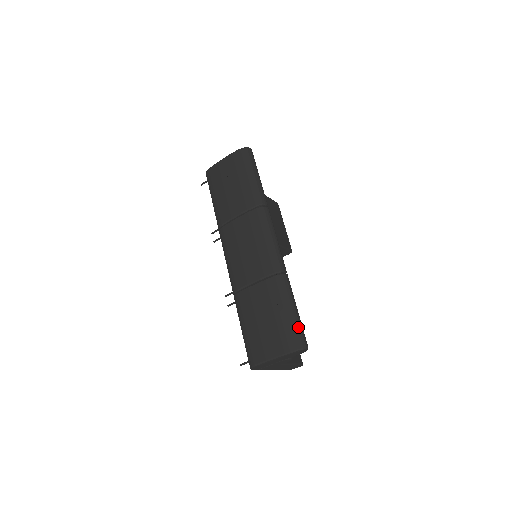
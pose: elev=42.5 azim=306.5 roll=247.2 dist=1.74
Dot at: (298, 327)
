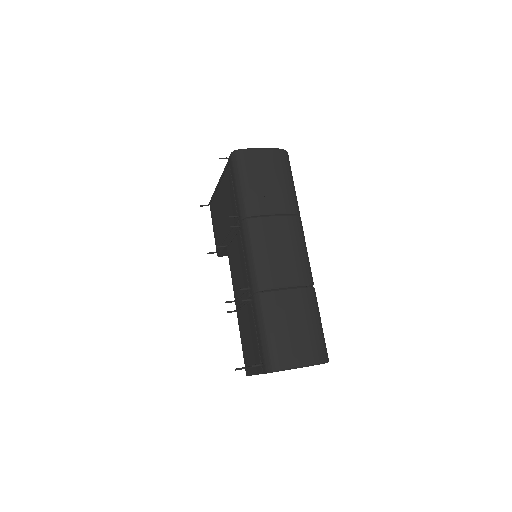
Dot at: occluded
